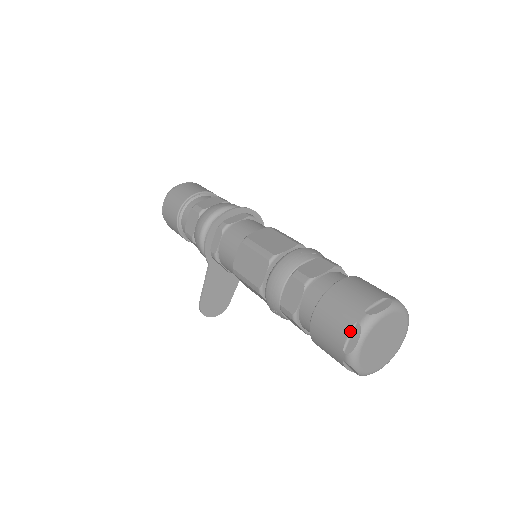
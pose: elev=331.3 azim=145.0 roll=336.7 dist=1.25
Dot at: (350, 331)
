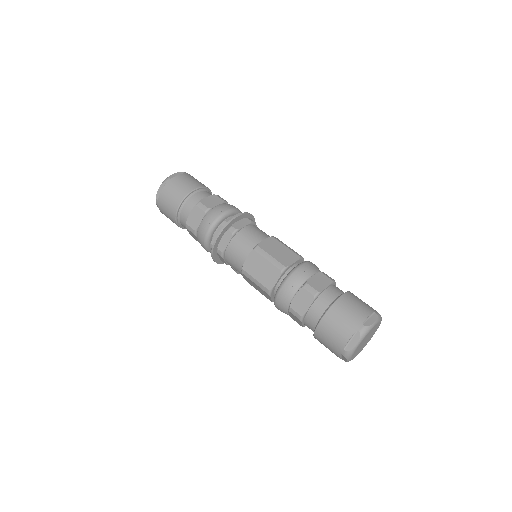
Dot at: (340, 356)
